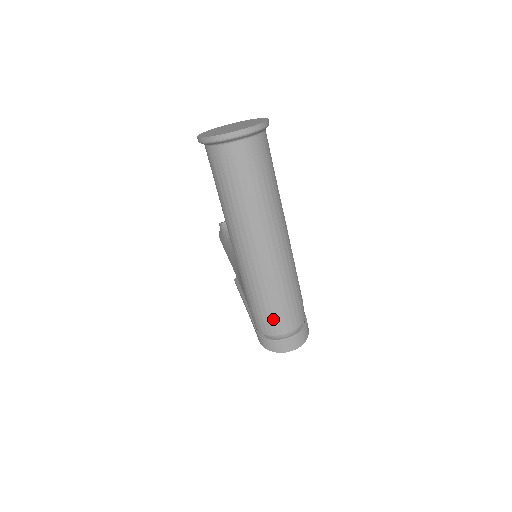
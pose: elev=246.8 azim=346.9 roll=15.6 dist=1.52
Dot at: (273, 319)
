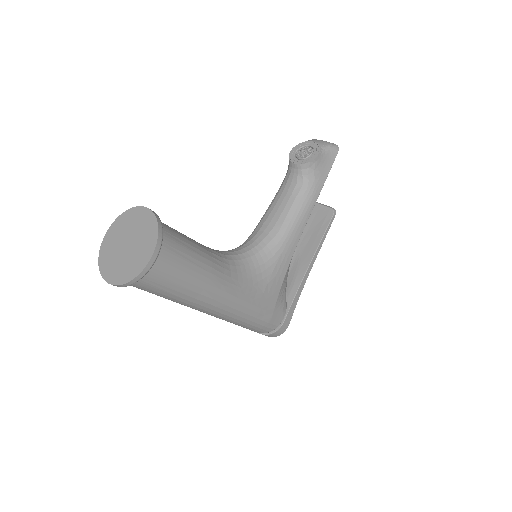
Dot at: occluded
